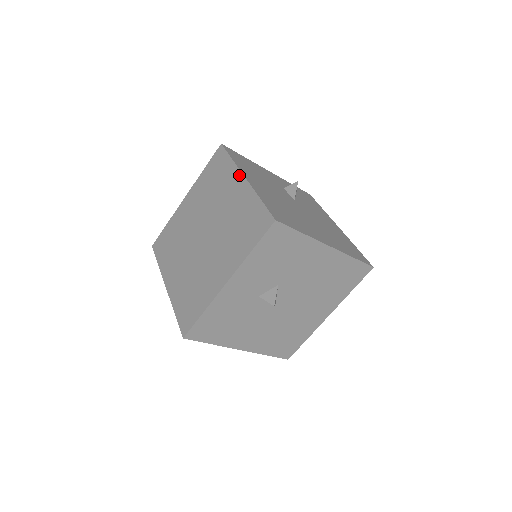
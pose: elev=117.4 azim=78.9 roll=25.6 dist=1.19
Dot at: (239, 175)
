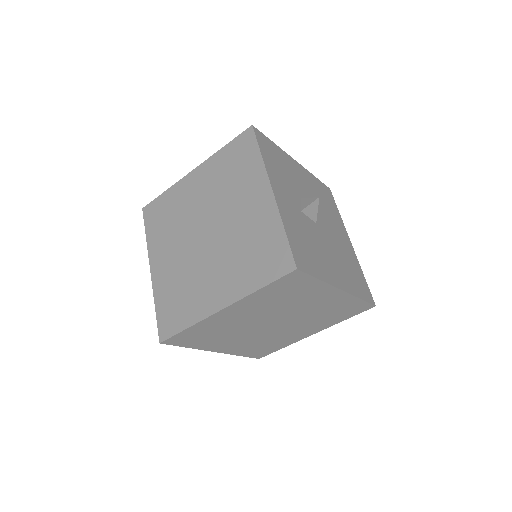
Dot at: (186, 178)
